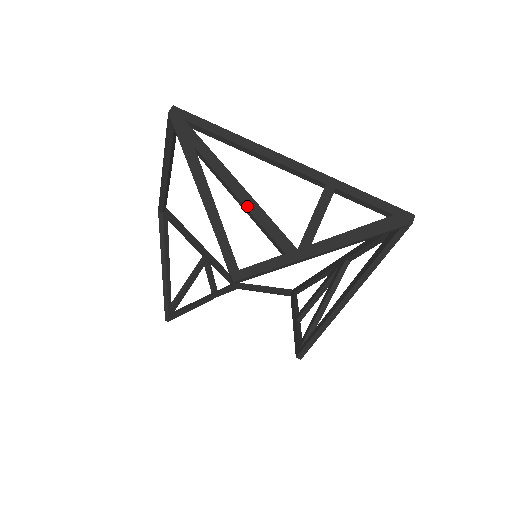
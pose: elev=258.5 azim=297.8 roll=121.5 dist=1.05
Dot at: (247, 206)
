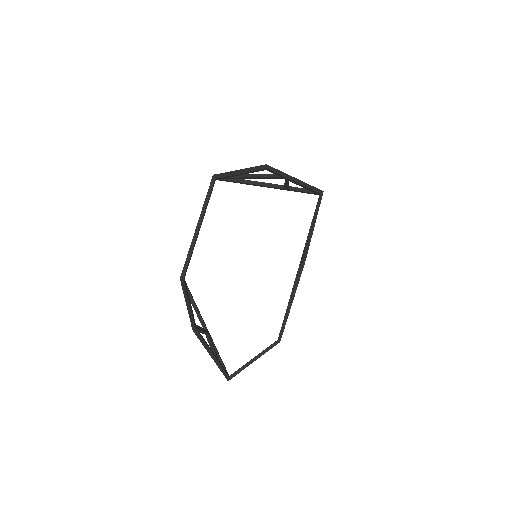
Dot at: (259, 174)
